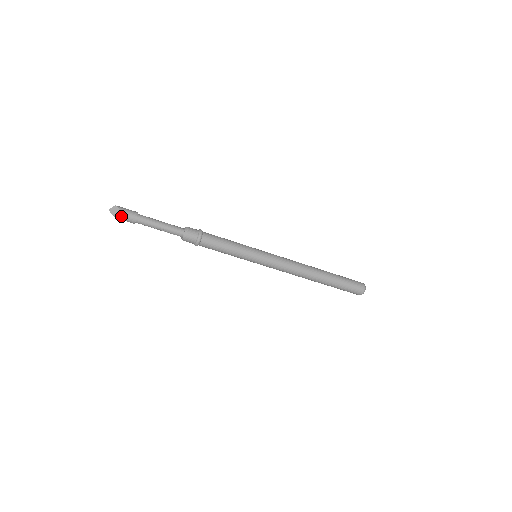
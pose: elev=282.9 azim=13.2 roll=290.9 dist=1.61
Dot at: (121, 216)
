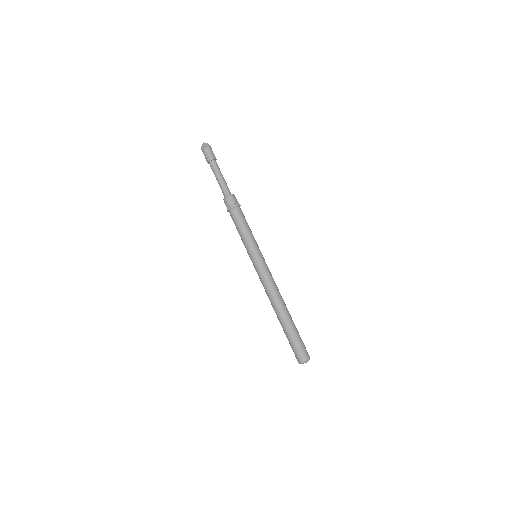
Dot at: (204, 152)
